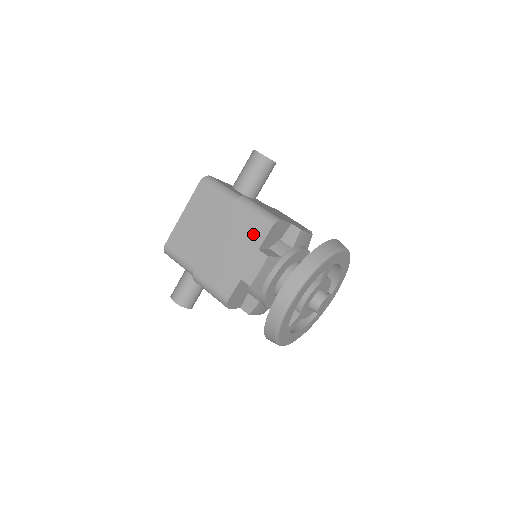
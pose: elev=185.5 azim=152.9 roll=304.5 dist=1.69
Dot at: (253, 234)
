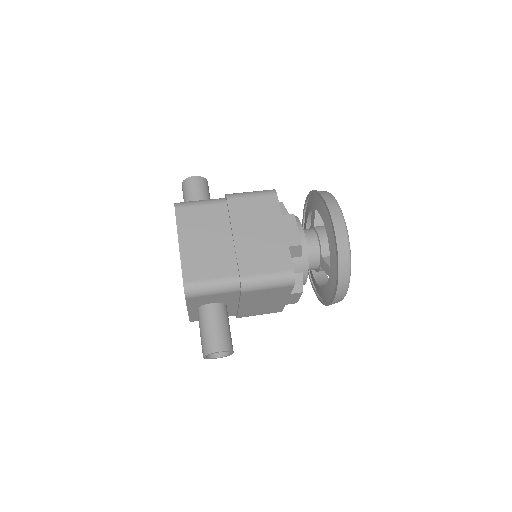
Dot at: (266, 208)
